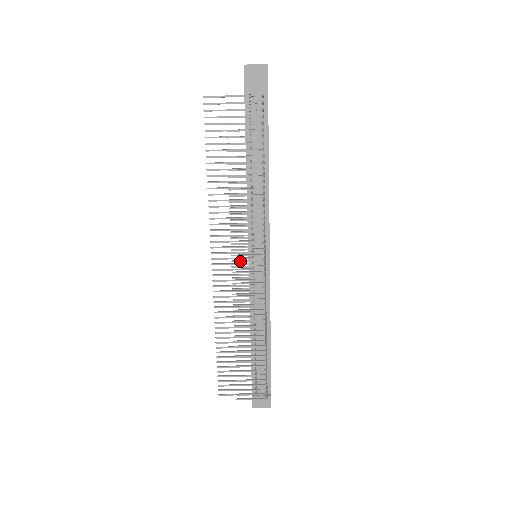
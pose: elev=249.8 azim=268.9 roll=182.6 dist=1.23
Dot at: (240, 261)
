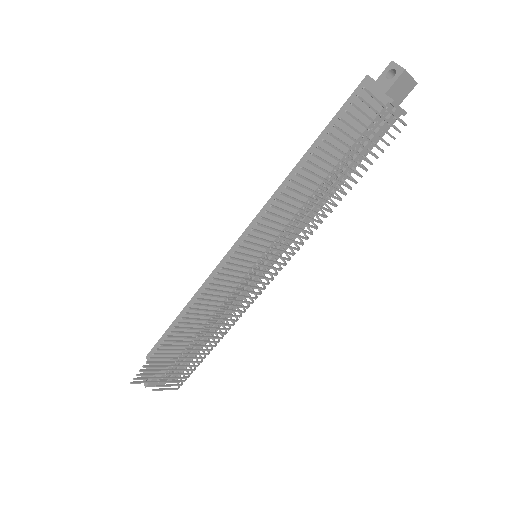
Dot at: (260, 271)
